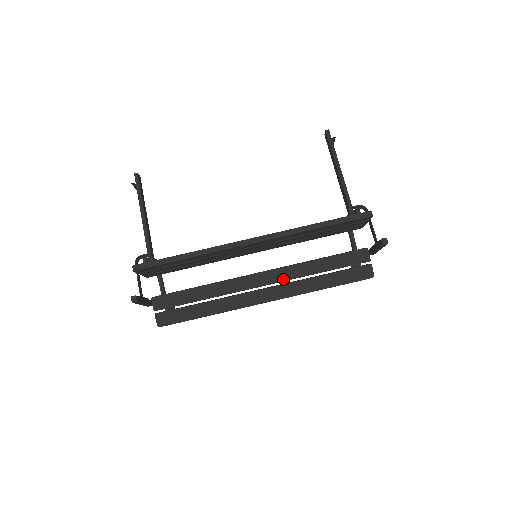
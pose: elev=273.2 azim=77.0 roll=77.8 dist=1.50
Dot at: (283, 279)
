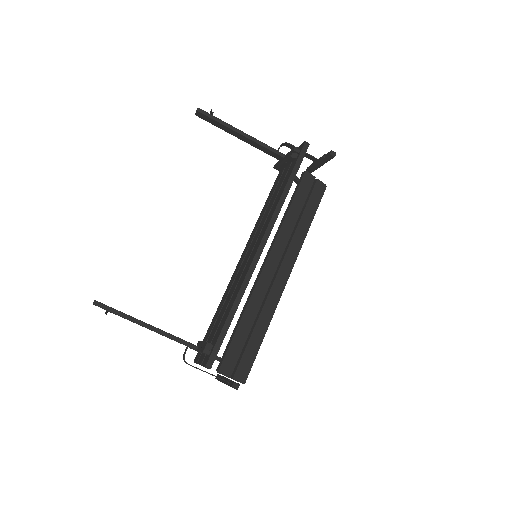
Dot at: (282, 251)
